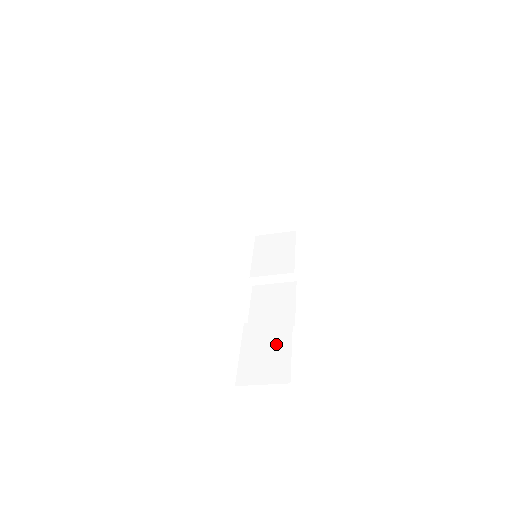
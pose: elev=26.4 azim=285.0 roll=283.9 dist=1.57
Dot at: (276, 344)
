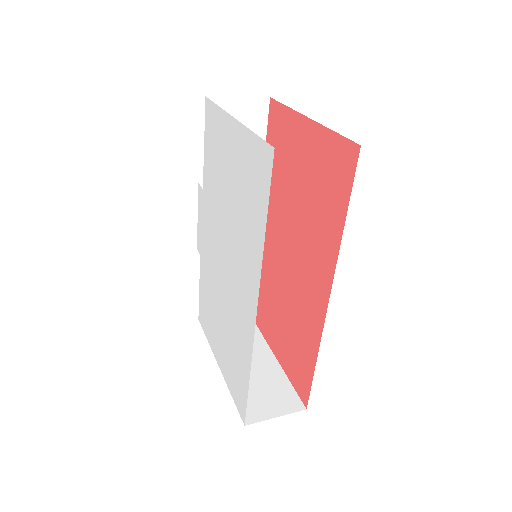
Dot at: occluded
